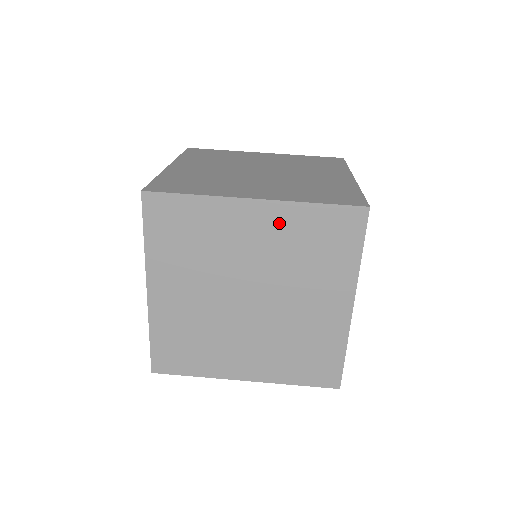
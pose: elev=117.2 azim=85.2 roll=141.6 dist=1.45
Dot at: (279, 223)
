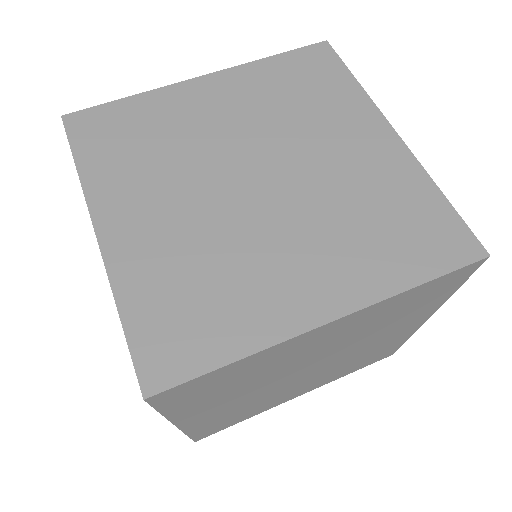
Dot at: (242, 86)
